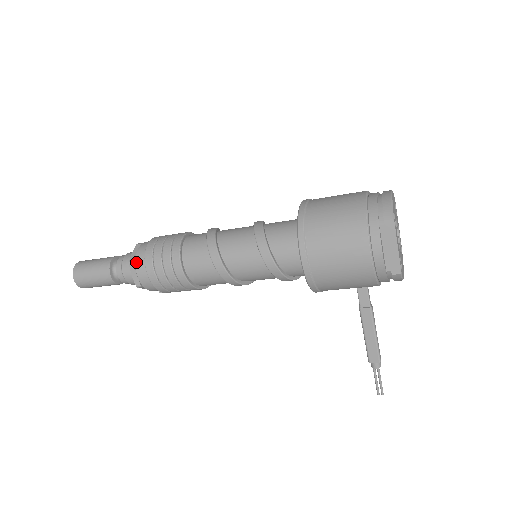
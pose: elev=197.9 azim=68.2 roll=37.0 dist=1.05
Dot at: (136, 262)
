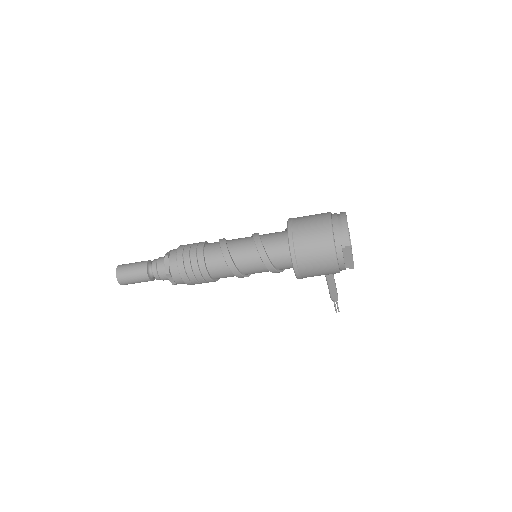
Dot at: (171, 273)
